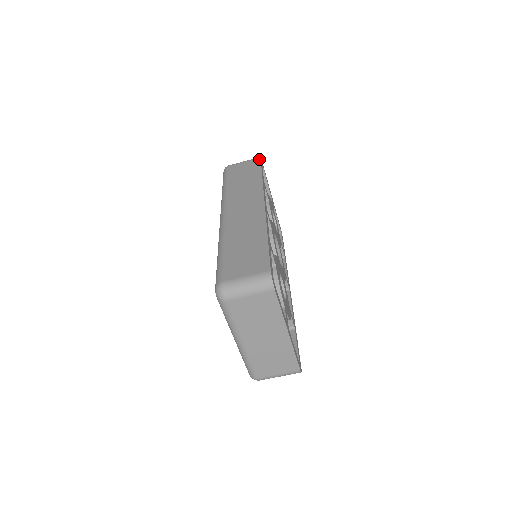
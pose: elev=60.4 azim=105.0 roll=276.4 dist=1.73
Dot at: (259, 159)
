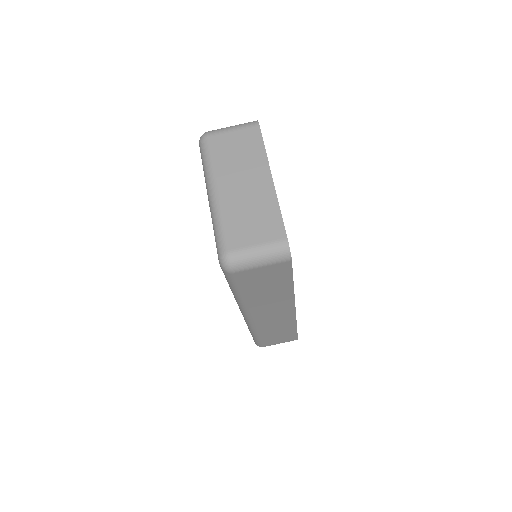
Dot at: occluded
